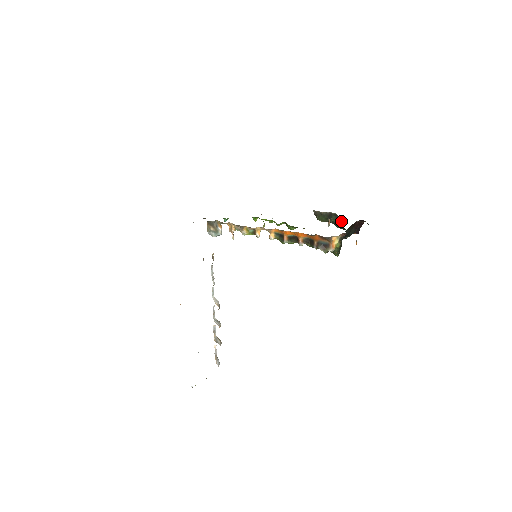
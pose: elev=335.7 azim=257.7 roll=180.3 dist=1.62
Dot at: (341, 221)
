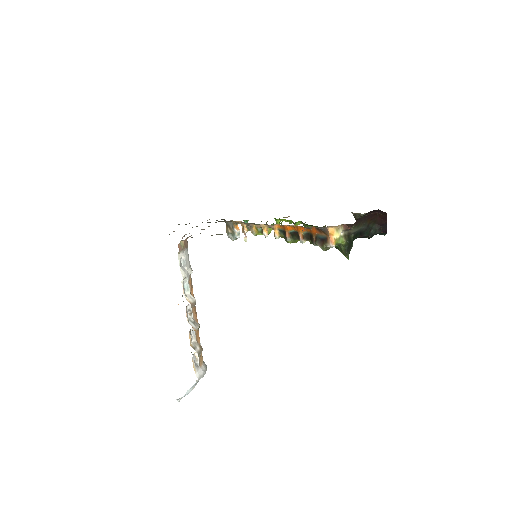
Dot at: occluded
